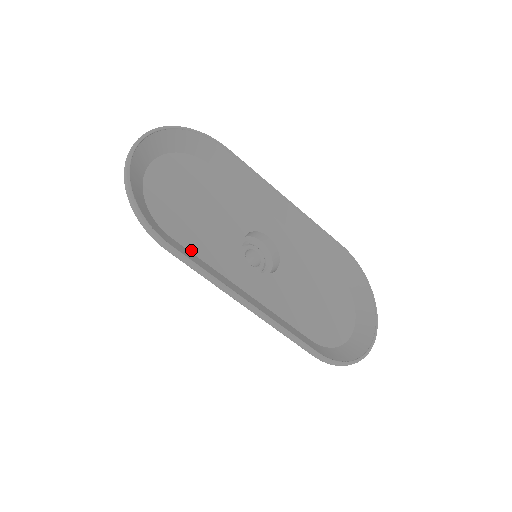
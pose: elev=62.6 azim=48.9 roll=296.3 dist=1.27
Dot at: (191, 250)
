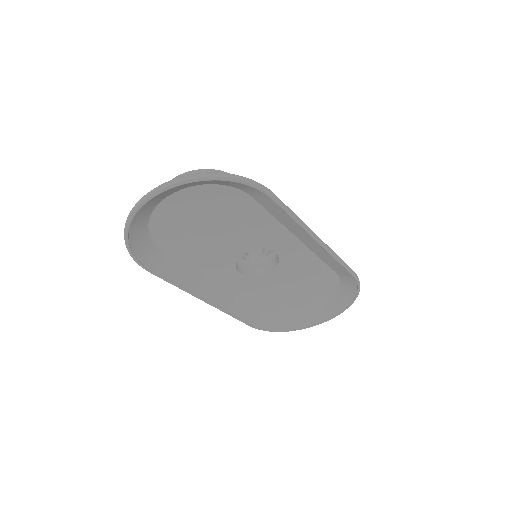
Dot at: (180, 259)
